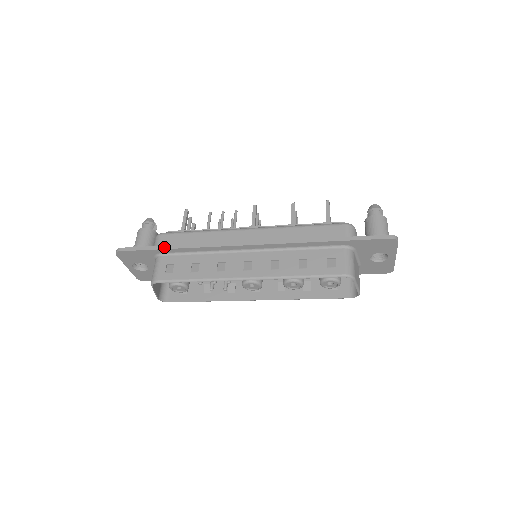
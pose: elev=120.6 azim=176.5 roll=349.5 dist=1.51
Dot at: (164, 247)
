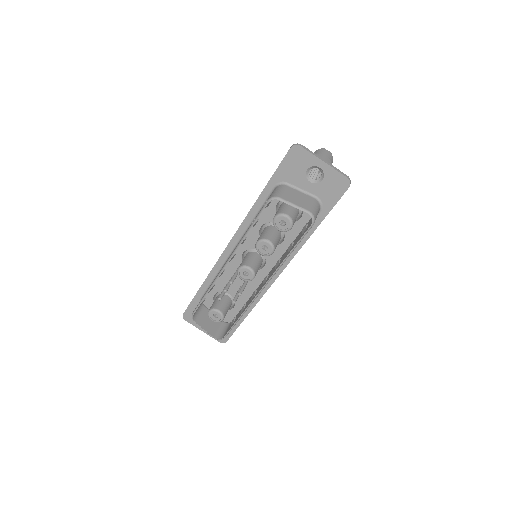
Dot at: (198, 290)
